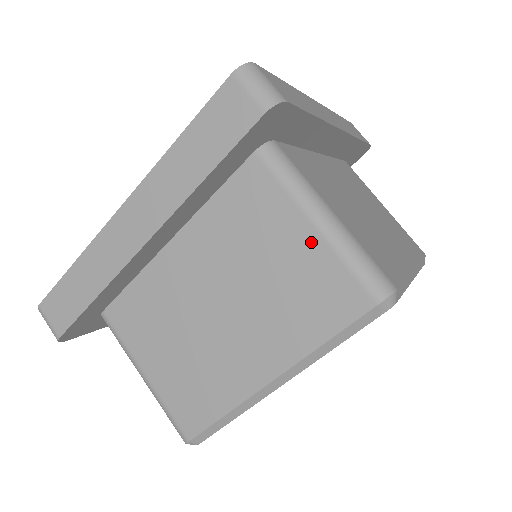
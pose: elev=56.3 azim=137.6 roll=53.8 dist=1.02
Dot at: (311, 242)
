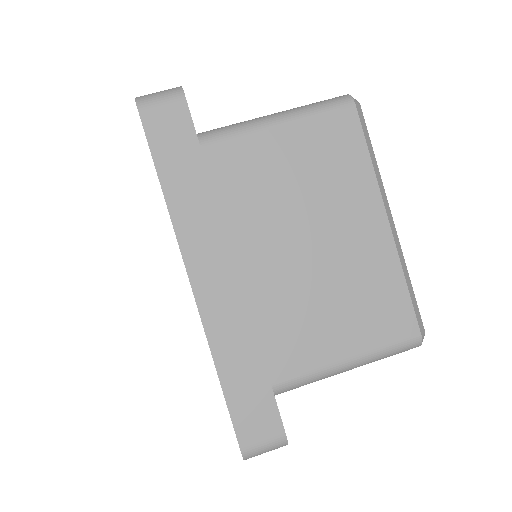
Dot at: occluded
